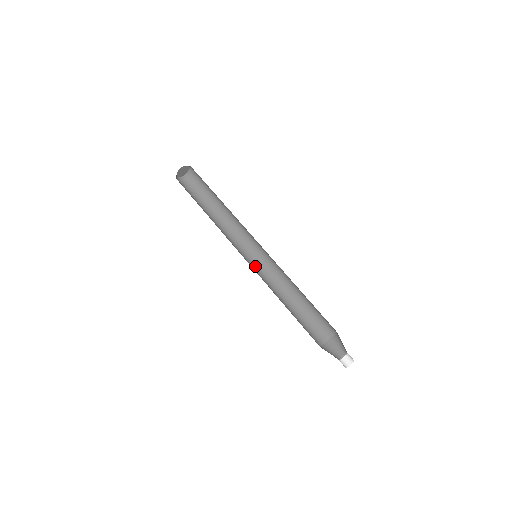
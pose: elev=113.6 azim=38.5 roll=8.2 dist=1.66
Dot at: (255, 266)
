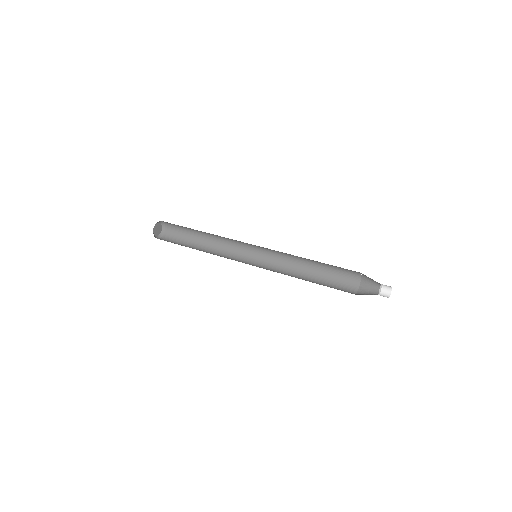
Dot at: (259, 267)
